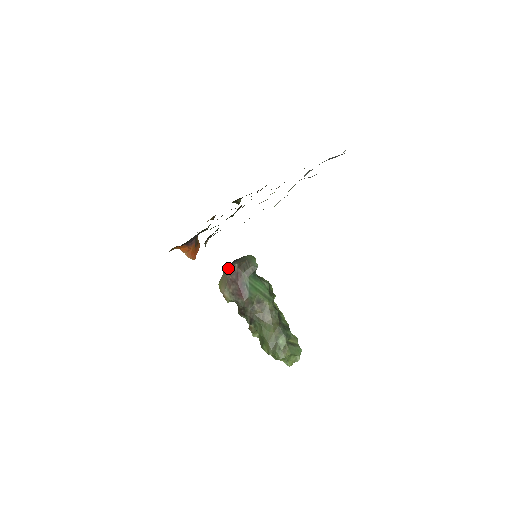
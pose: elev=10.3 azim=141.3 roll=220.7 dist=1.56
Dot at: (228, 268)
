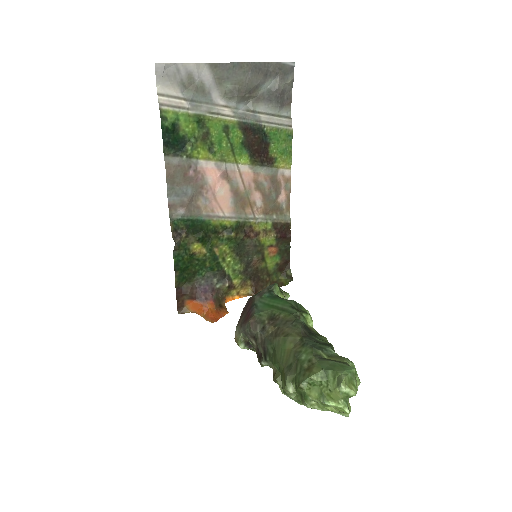
Dot at: occluded
